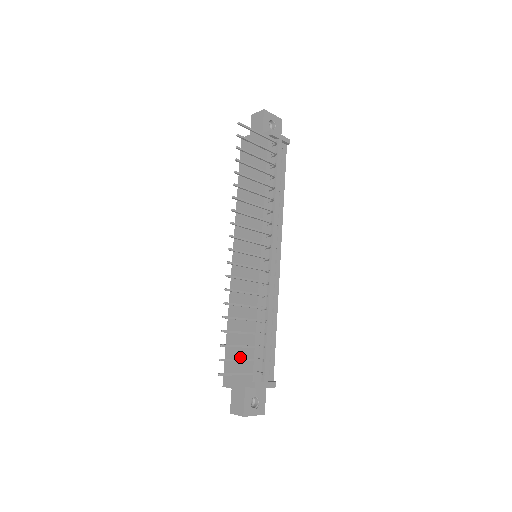
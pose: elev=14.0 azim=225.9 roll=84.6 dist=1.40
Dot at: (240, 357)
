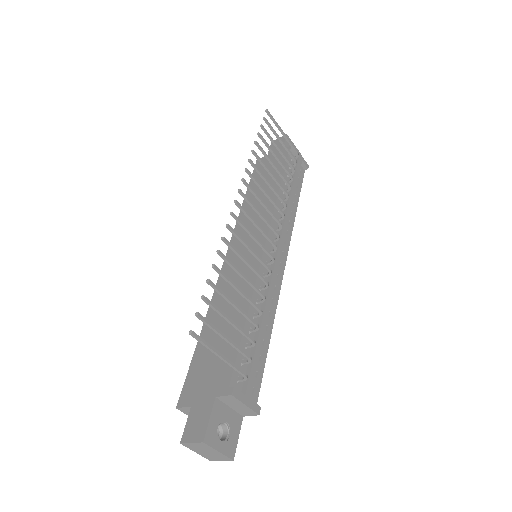
Dot at: (214, 360)
